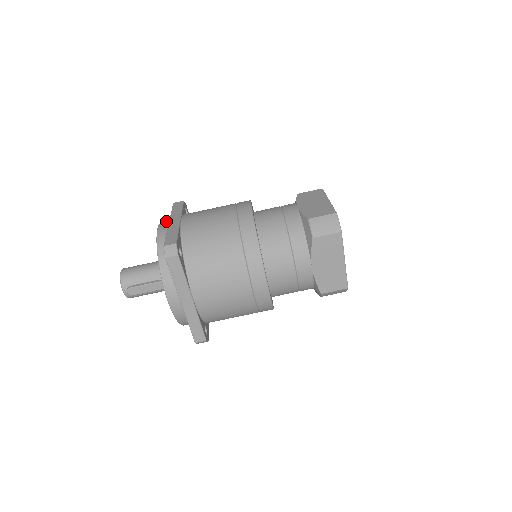
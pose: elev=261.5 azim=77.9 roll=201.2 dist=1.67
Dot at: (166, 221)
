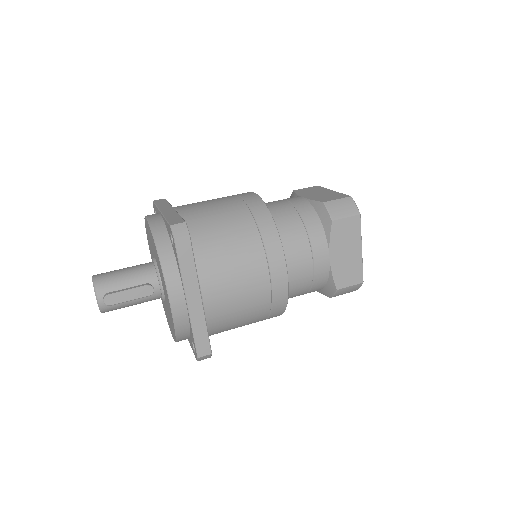
Dot at: (153, 214)
